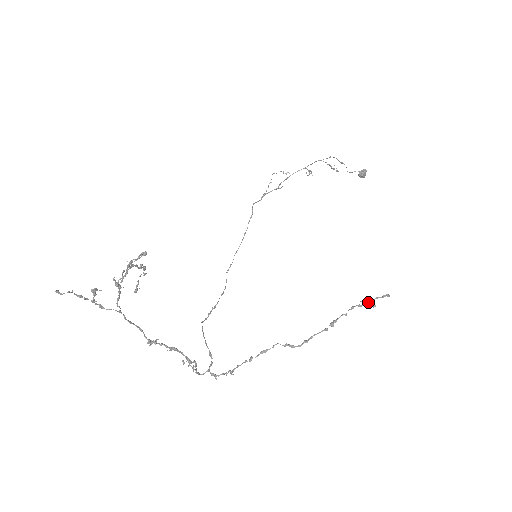
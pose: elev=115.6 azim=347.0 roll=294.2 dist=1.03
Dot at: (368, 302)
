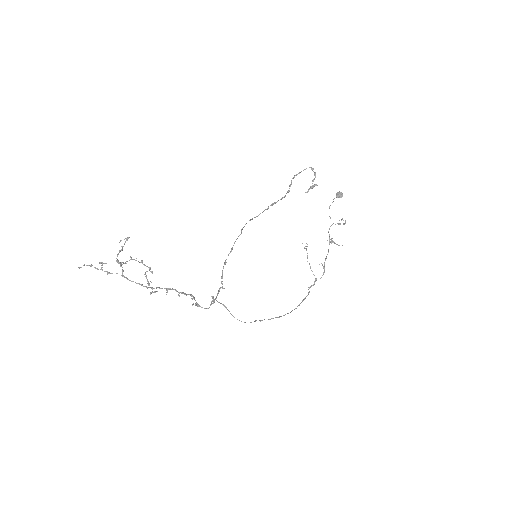
Dot at: (311, 188)
